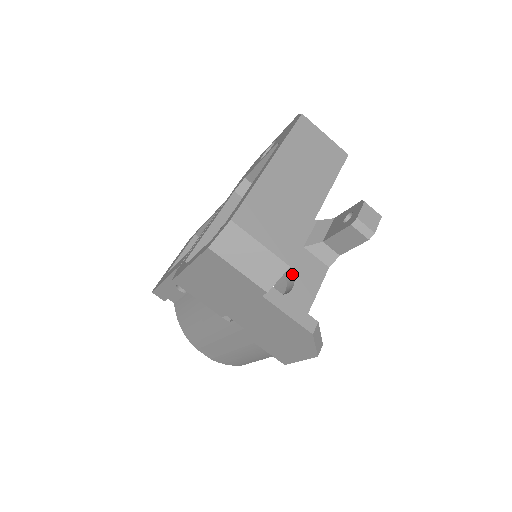
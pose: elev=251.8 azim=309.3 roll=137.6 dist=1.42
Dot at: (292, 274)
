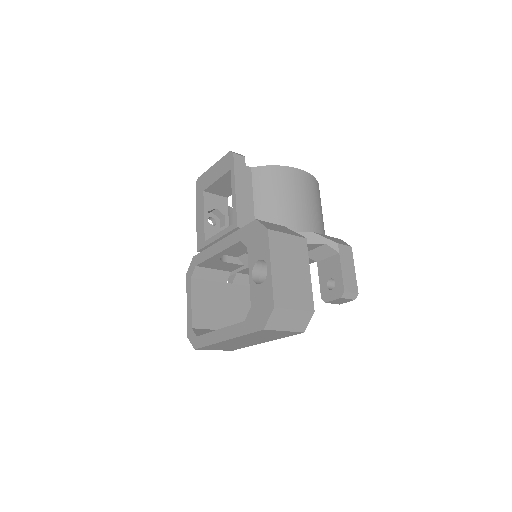
Dot at: occluded
